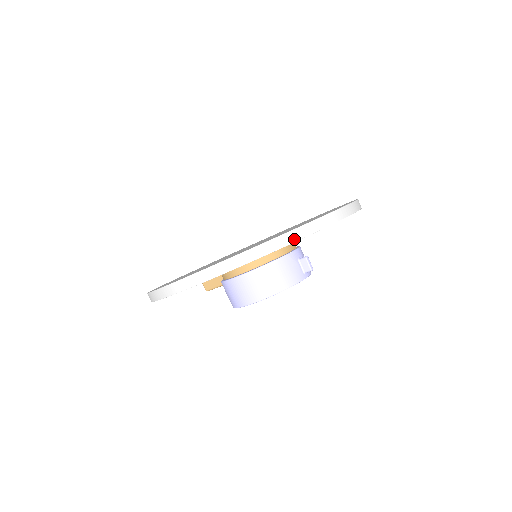
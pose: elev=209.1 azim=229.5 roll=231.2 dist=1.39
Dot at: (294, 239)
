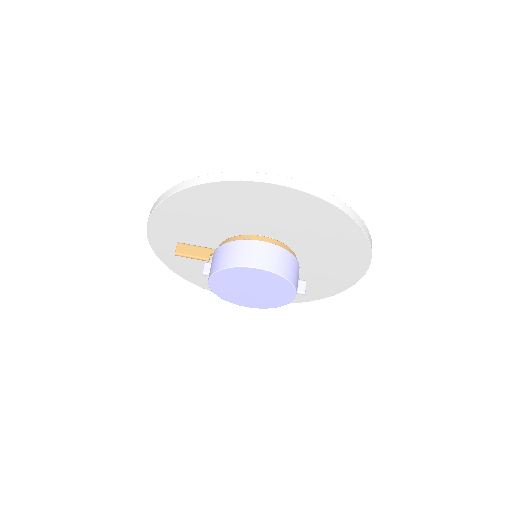
Dot at: (365, 230)
